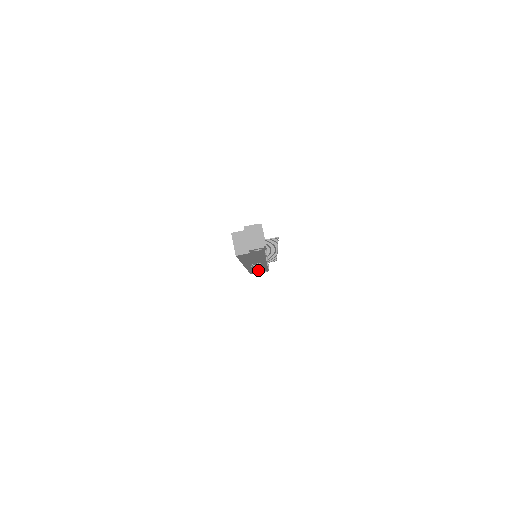
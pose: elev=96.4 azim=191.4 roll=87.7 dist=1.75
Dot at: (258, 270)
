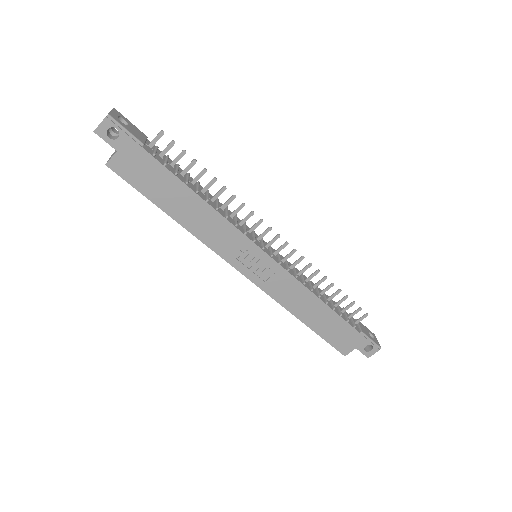
Dot at: (328, 325)
